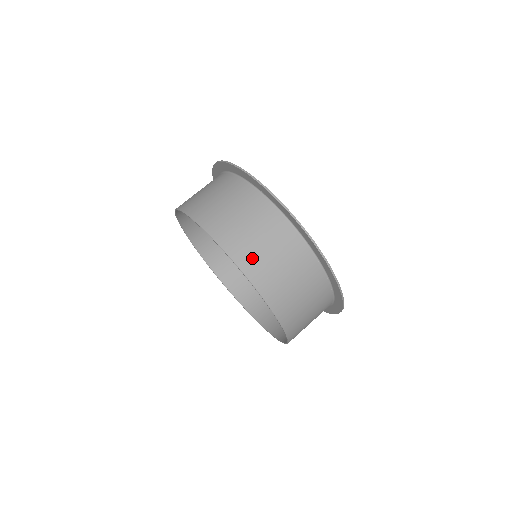
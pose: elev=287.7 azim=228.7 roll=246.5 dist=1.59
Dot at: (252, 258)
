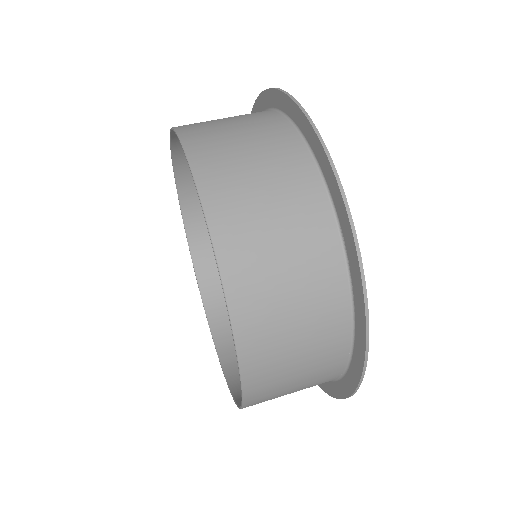
Dot at: (264, 335)
